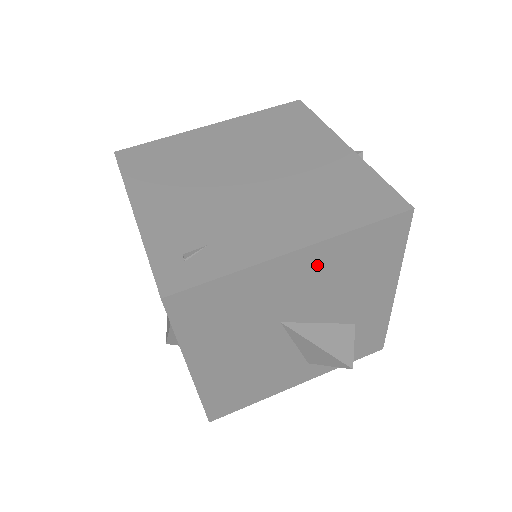
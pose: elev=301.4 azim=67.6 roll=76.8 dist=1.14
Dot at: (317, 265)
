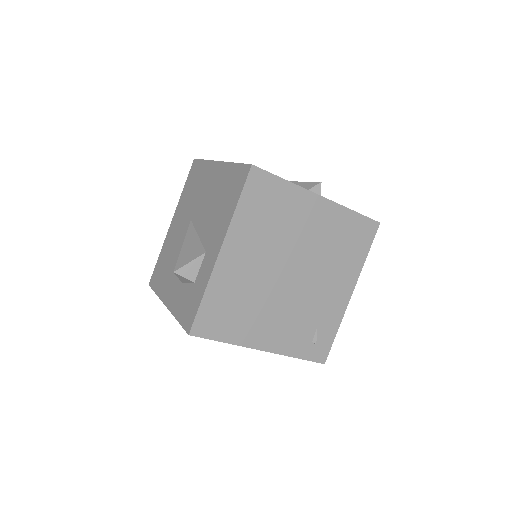
Dot at: occluded
